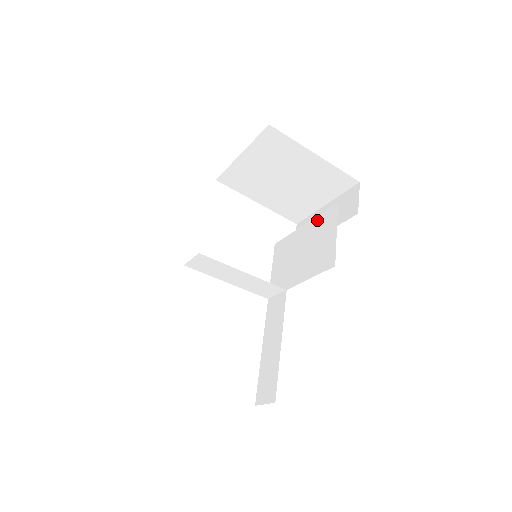
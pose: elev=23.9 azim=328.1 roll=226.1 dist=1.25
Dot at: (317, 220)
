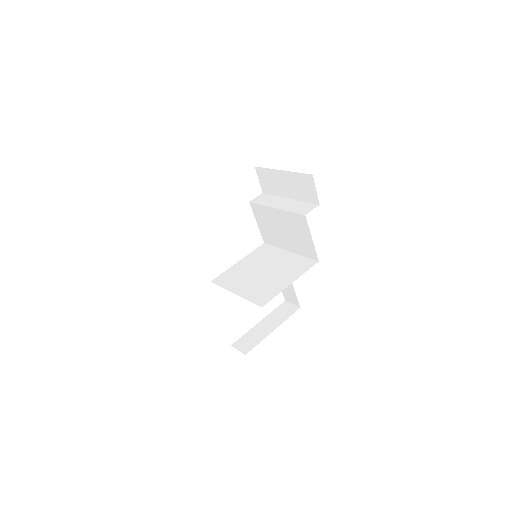
Dot at: (288, 215)
